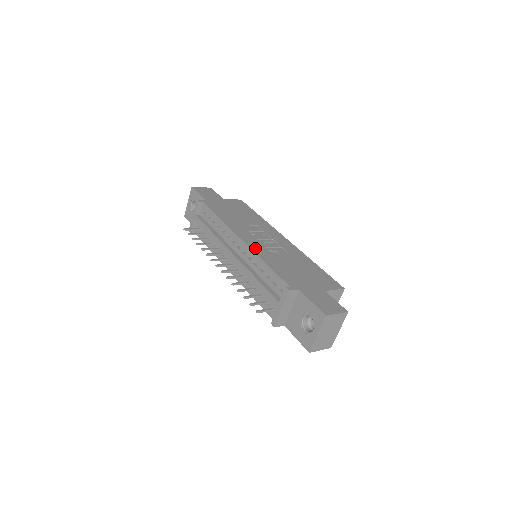
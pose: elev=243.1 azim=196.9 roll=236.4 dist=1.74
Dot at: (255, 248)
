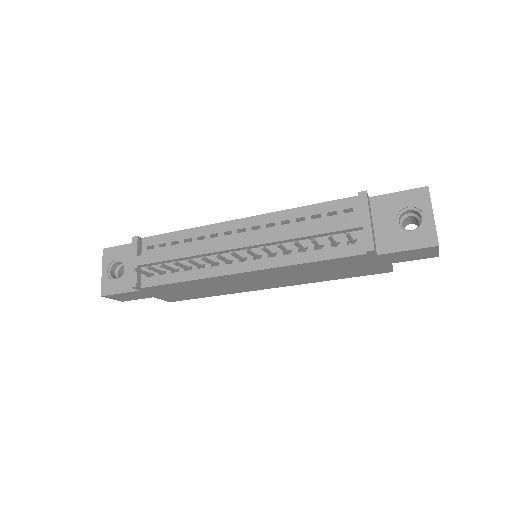
Dot at: occluded
